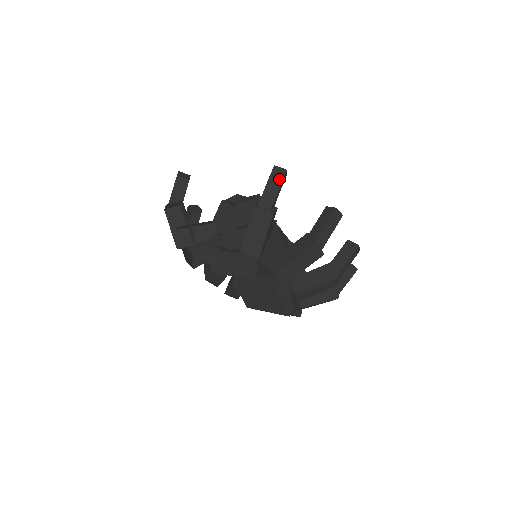
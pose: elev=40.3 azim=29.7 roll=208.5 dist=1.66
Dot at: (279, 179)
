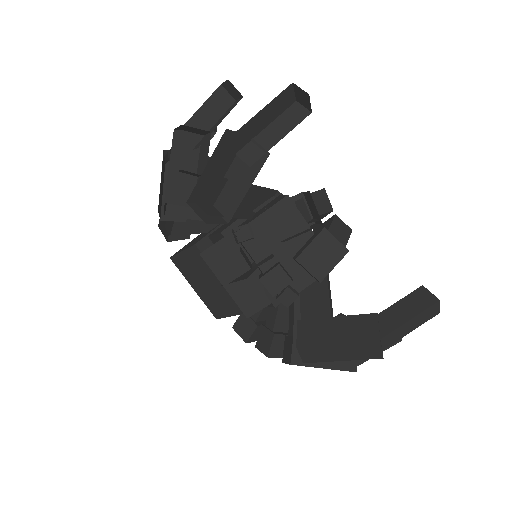
Dot at: (425, 319)
